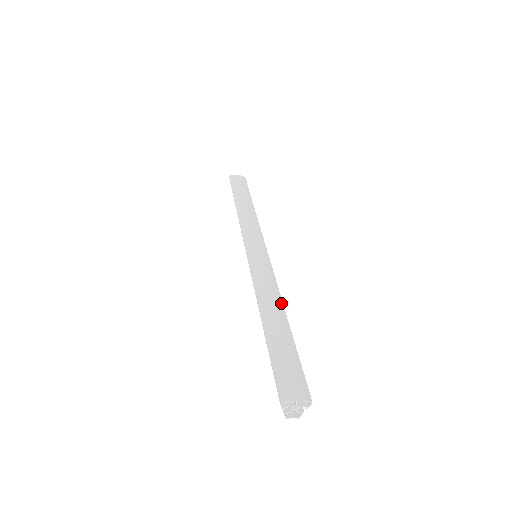
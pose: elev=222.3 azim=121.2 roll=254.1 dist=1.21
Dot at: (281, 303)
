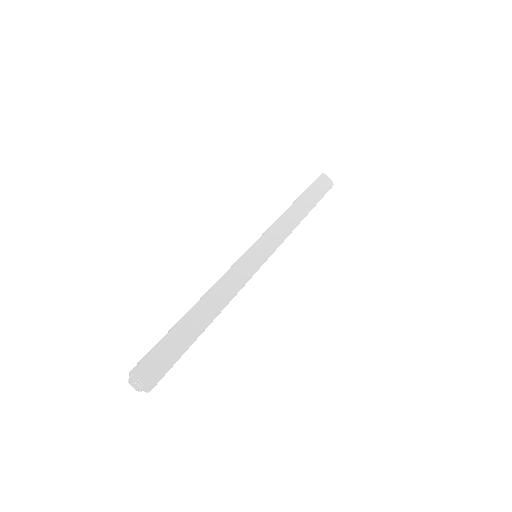
Dot at: (222, 308)
